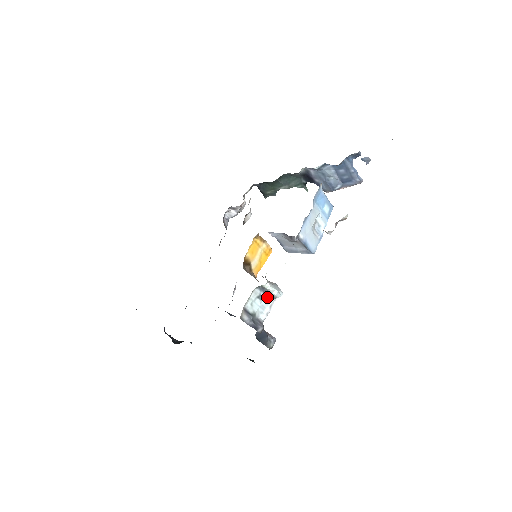
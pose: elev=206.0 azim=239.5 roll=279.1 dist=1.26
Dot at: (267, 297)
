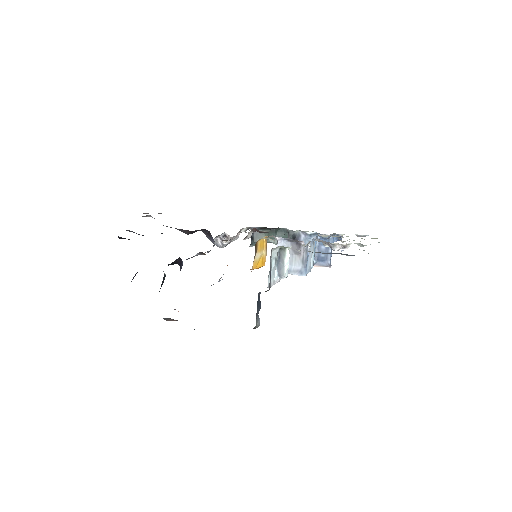
Dot at: (275, 271)
